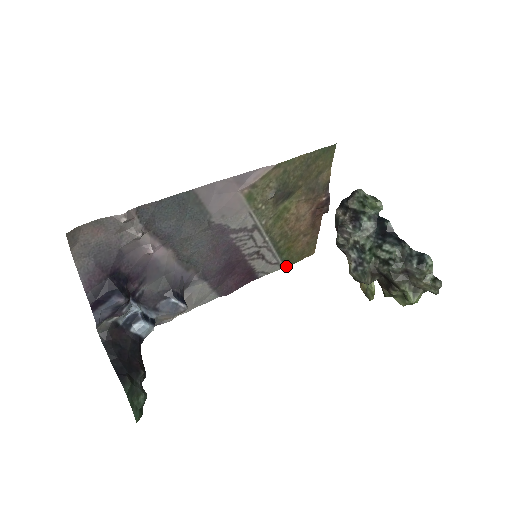
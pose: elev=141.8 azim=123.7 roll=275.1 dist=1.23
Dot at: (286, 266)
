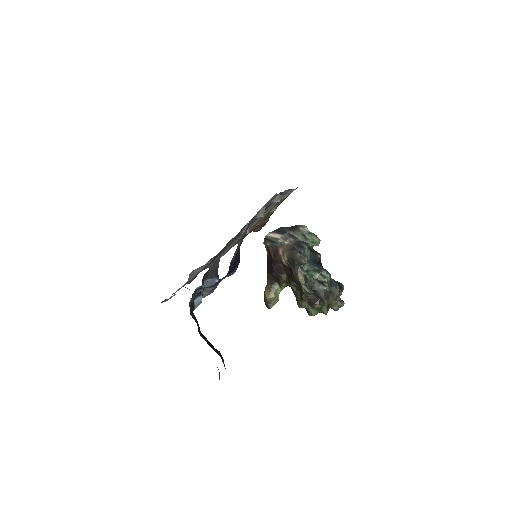
Dot at: (210, 266)
